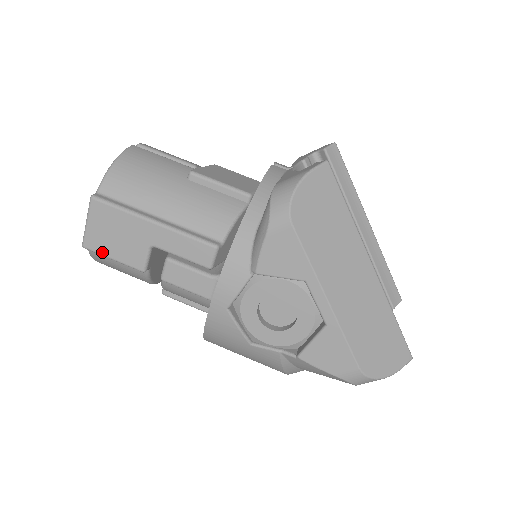
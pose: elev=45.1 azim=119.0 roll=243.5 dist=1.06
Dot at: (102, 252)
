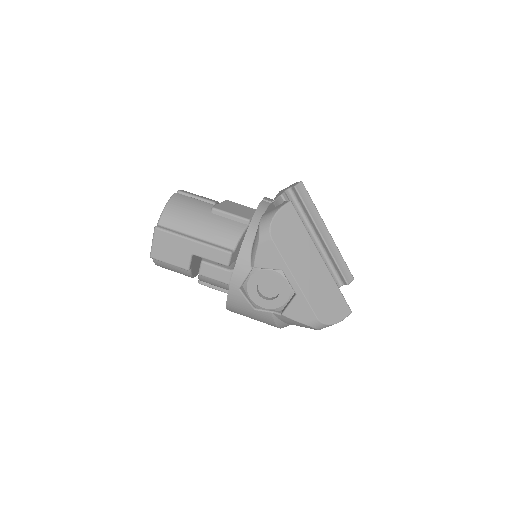
Dot at: (162, 260)
